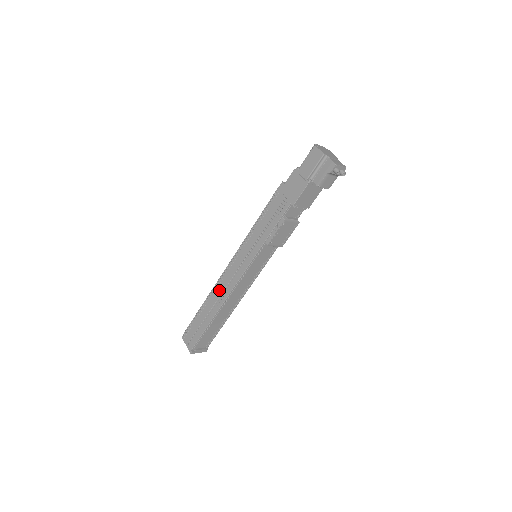
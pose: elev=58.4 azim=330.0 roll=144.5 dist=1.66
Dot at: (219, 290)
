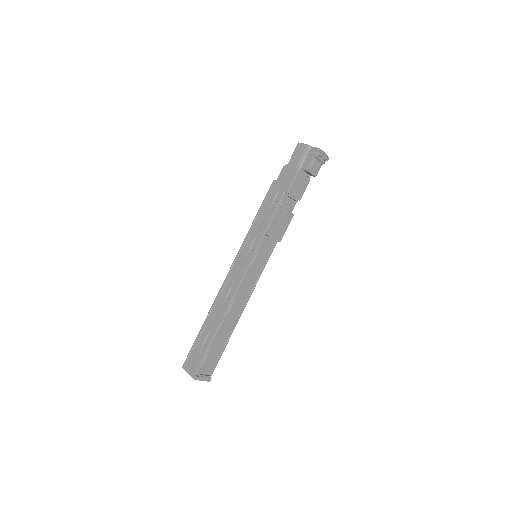
Dot at: (222, 298)
